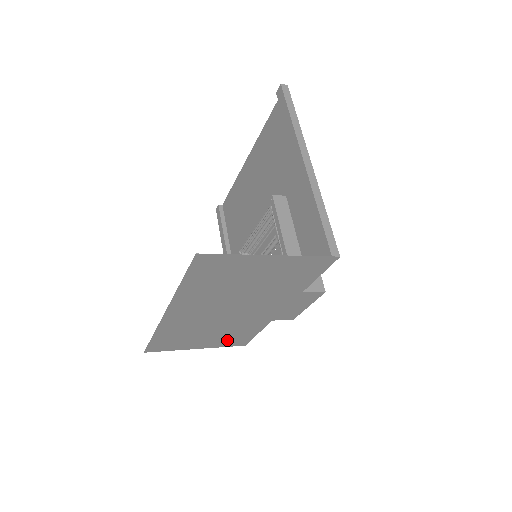
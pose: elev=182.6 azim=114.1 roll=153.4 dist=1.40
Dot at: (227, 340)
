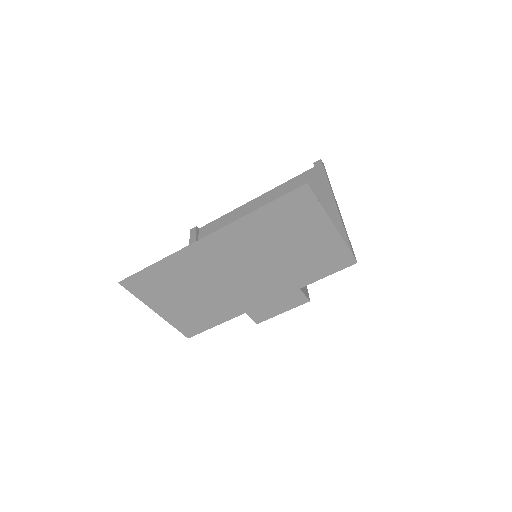
Dot at: (189, 317)
